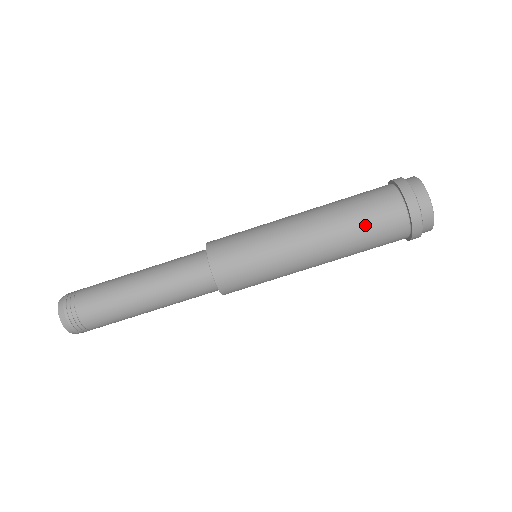
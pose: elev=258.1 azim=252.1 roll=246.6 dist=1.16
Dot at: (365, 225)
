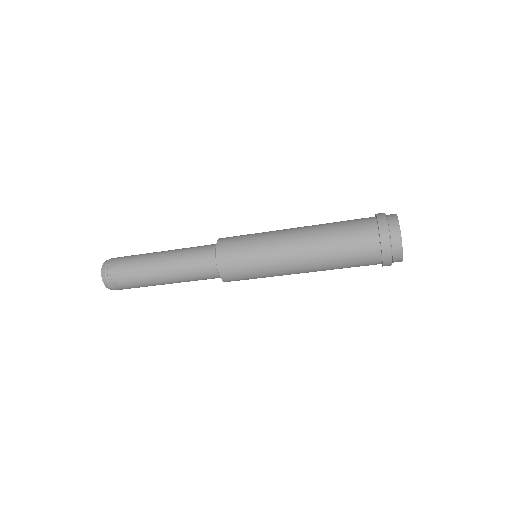
Dot at: (343, 251)
